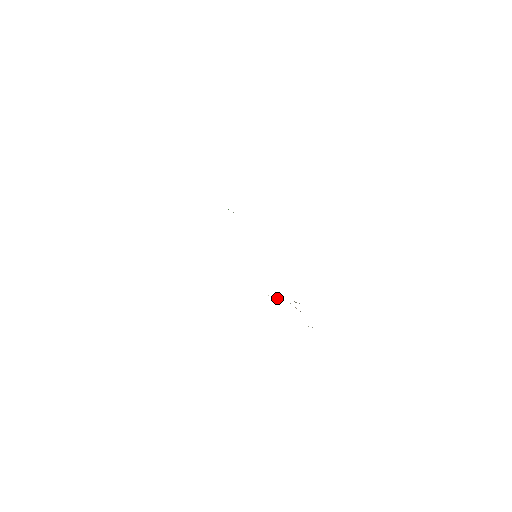
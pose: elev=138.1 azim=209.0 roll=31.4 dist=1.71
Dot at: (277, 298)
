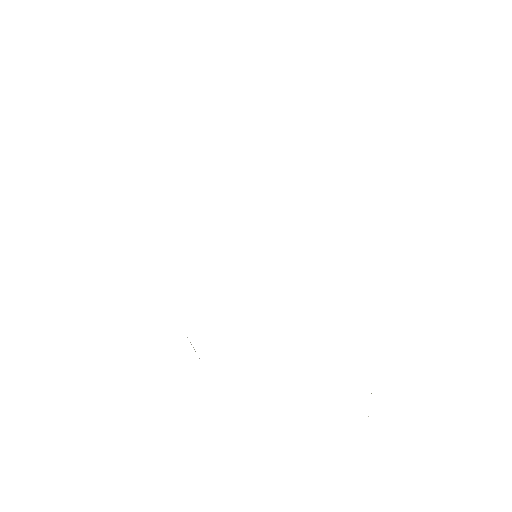
Dot at: occluded
